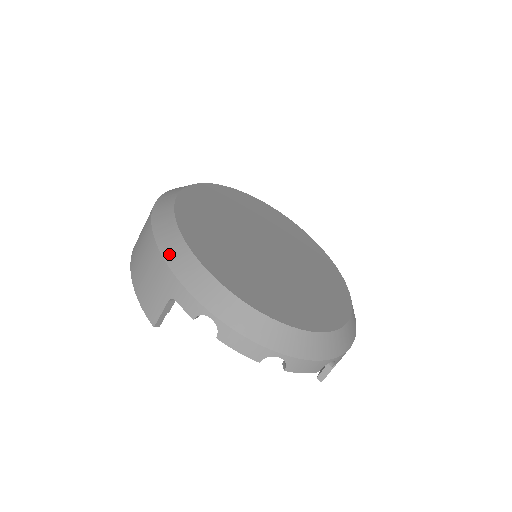
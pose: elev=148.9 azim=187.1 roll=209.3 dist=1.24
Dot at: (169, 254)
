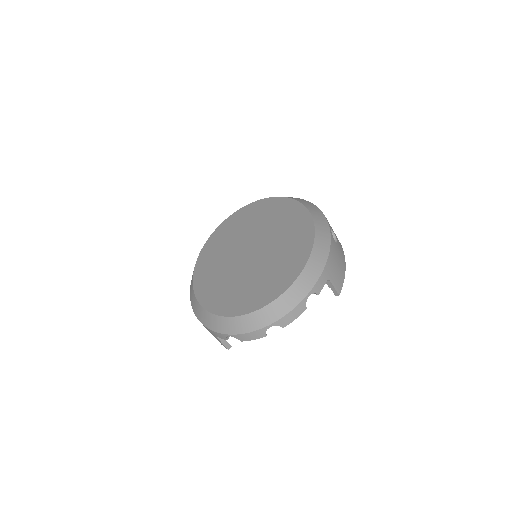
Dot at: (199, 317)
